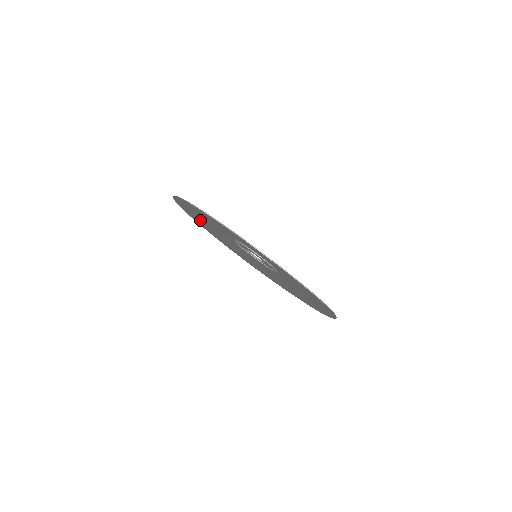
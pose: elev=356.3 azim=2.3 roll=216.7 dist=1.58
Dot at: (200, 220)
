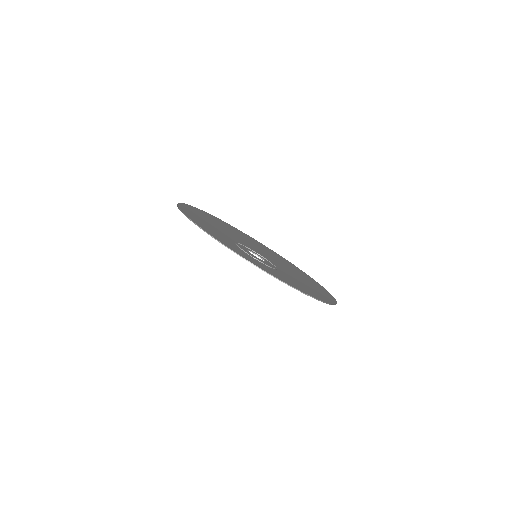
Dot at: occluded
